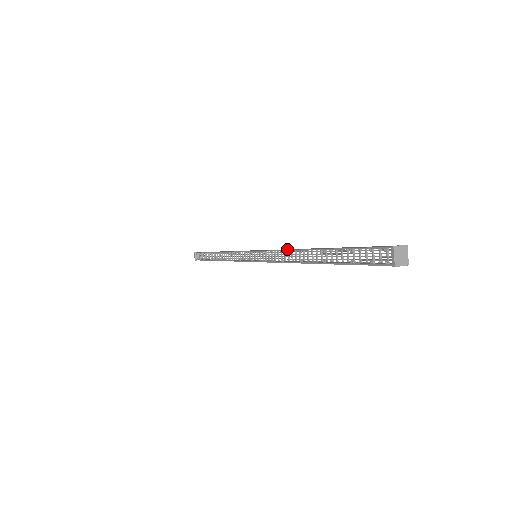
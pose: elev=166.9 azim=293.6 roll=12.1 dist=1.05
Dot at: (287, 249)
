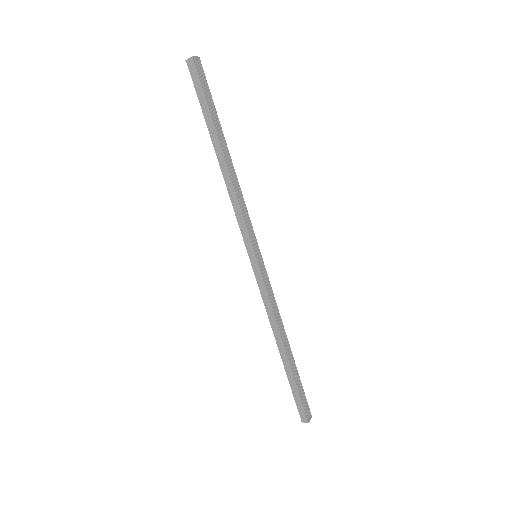
Dot at: (240, 194)
